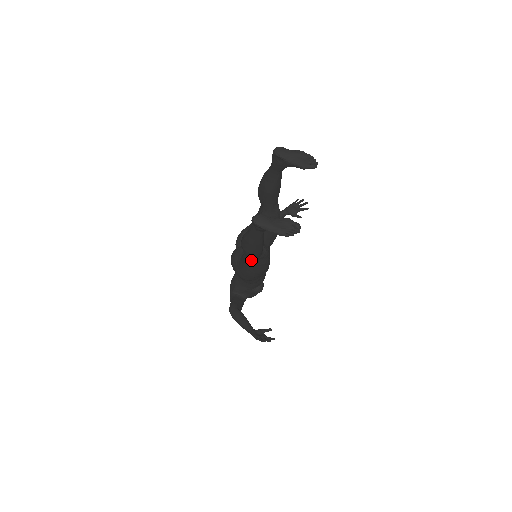
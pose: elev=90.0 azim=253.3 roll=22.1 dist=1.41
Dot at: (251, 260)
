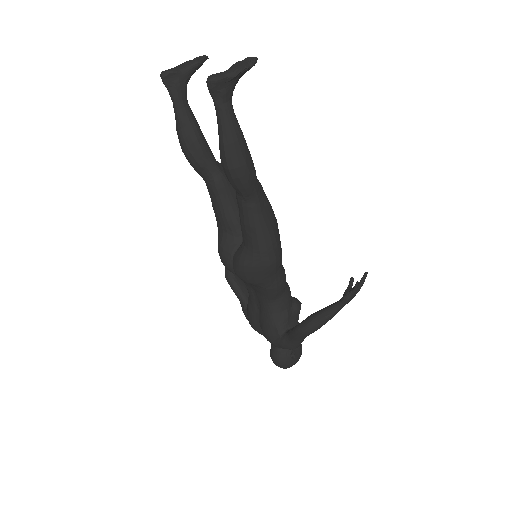
Dot at: (255, 202)
